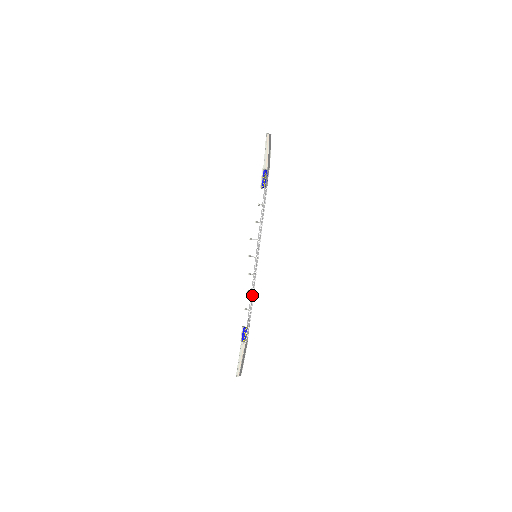
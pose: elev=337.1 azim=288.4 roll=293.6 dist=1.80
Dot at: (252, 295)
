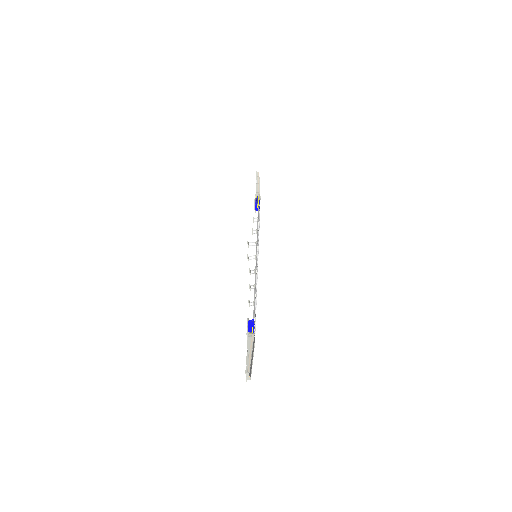
Dot at: (256, 289)
